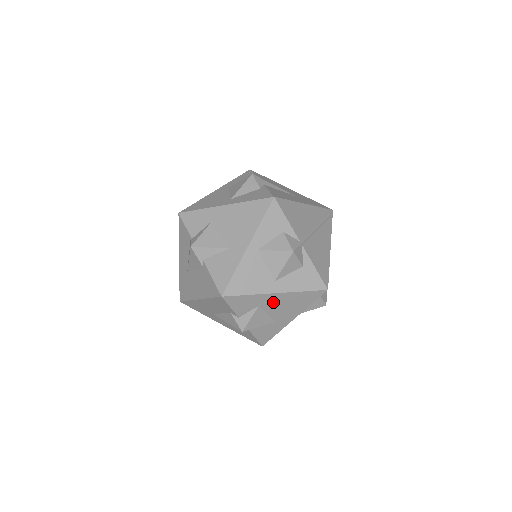
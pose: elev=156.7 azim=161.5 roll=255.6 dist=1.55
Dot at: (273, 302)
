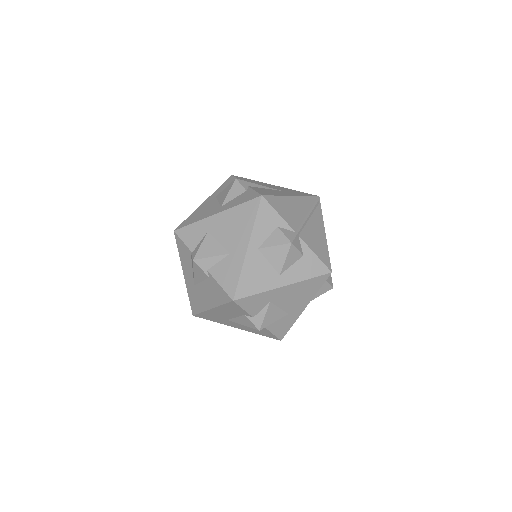
Dot at: (283, 295)
